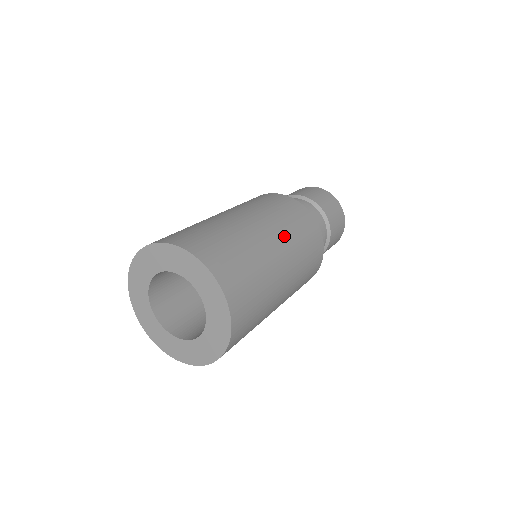
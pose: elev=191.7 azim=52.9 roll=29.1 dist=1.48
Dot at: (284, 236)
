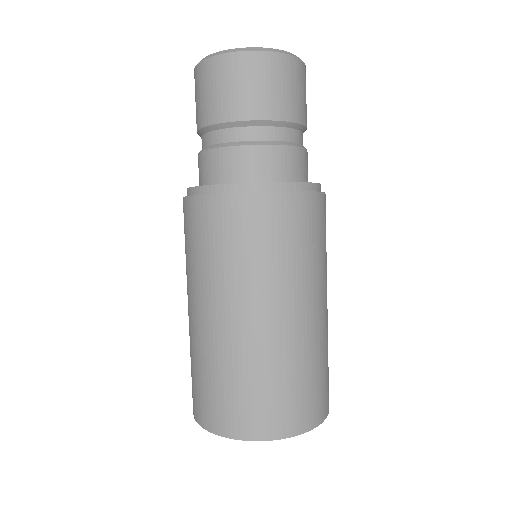
Dot at: (326, 279)
